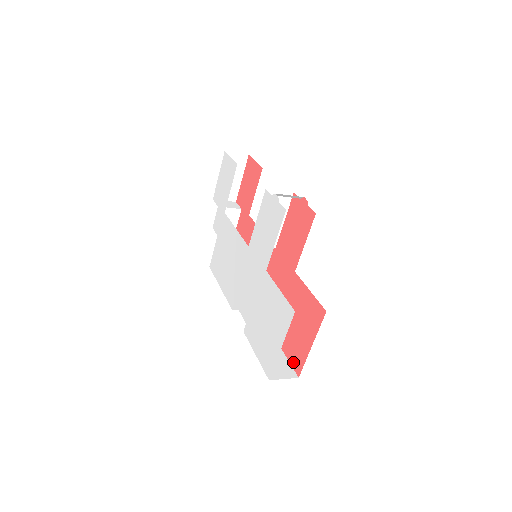
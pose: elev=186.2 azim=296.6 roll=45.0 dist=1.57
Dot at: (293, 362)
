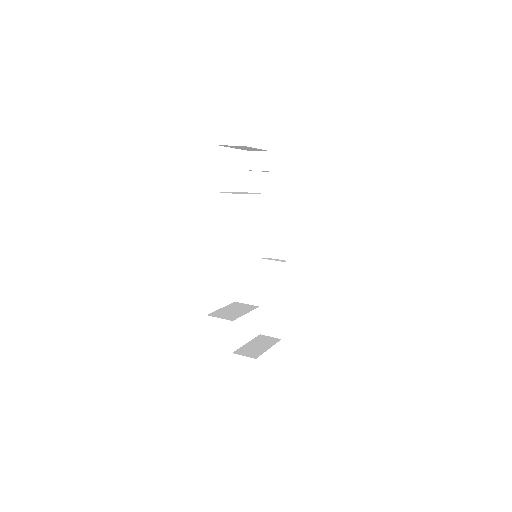
Dot at: occluded
